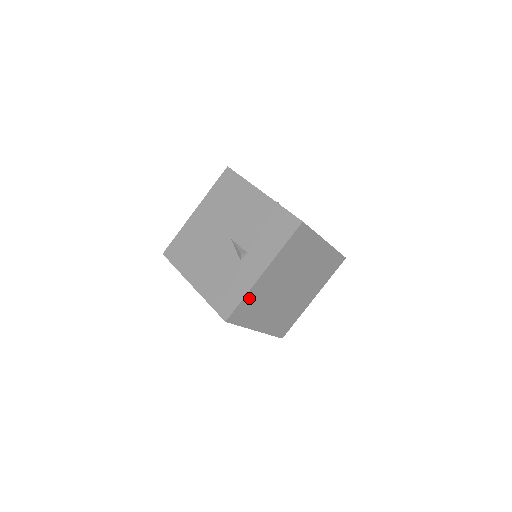
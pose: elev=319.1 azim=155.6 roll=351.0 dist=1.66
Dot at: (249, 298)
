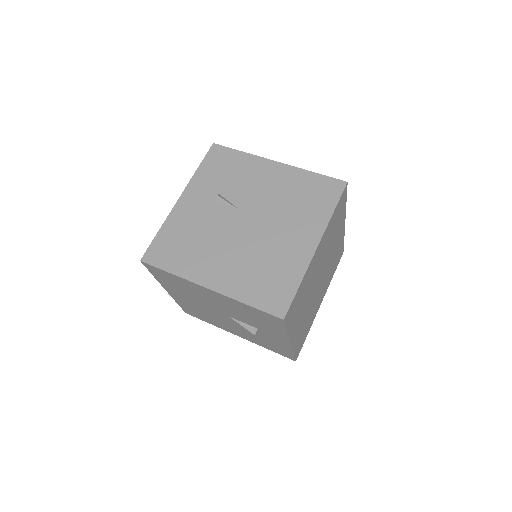
Dot at: (297, 344)
